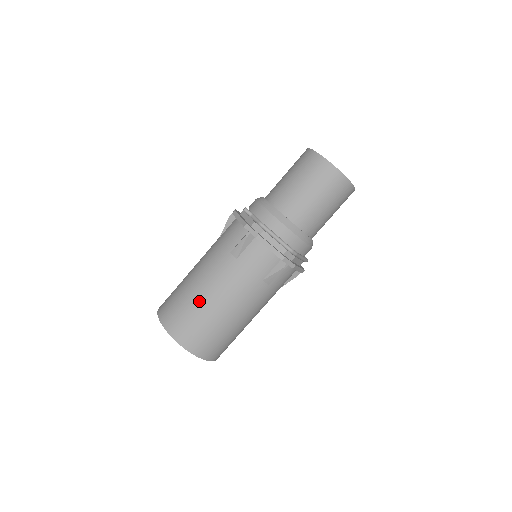
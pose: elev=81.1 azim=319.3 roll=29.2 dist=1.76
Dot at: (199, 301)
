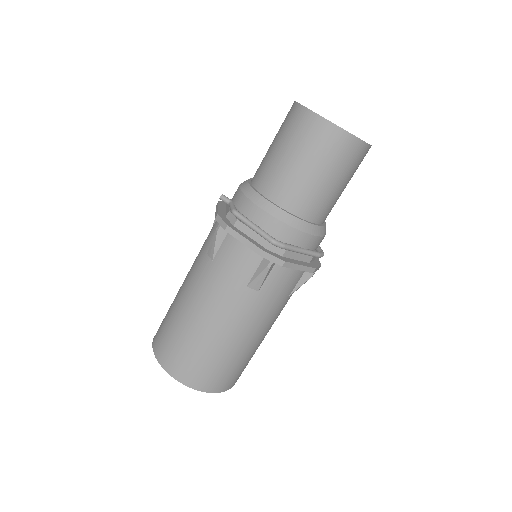
Dot at: (180, 318)
